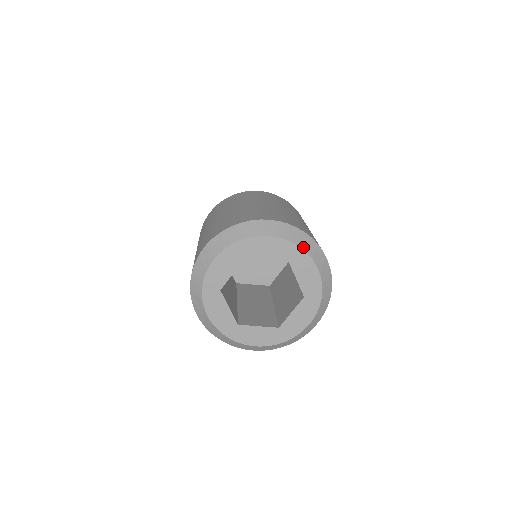
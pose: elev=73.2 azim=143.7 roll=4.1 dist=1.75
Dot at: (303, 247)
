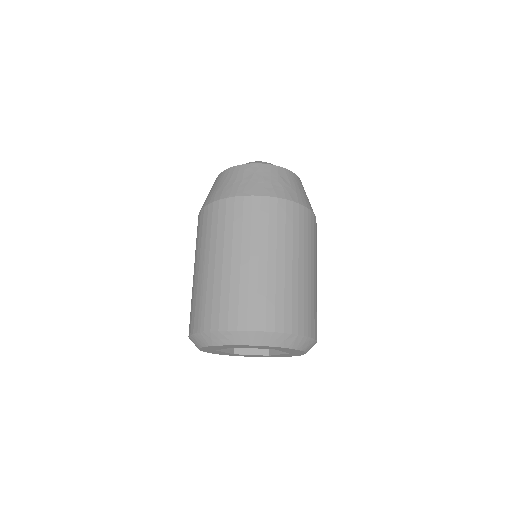
Dot at: (287, 346)
